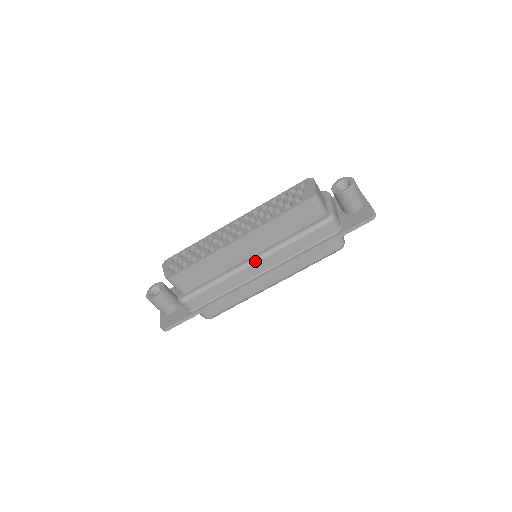
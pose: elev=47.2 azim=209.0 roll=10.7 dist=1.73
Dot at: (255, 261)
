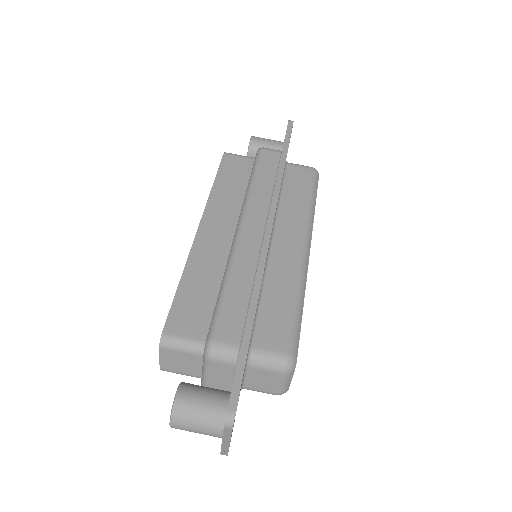
Dot at: (239, 226)
